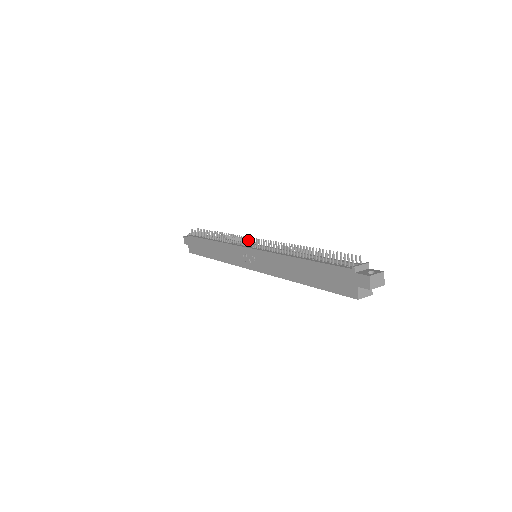
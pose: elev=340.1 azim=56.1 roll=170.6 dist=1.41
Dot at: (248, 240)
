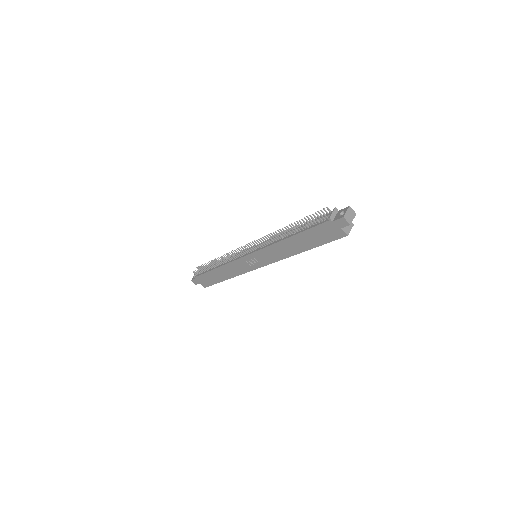
Dot at: occluded
